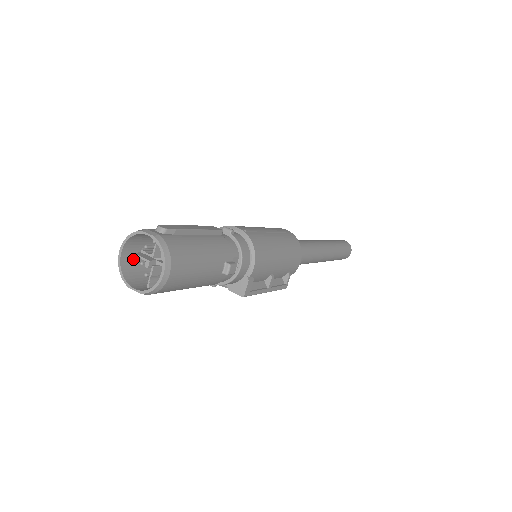
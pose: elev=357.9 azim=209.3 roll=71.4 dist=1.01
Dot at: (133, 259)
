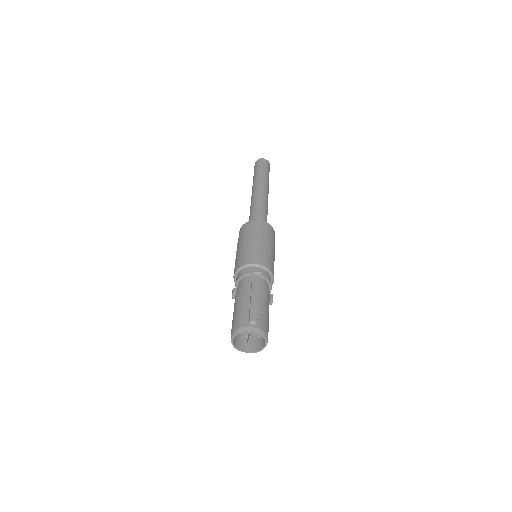
Dot at: occluded
